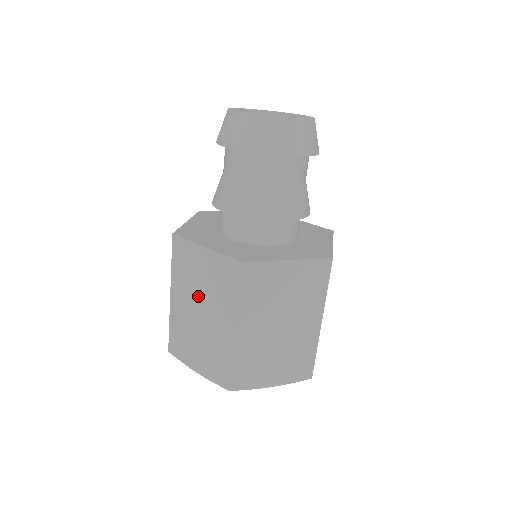
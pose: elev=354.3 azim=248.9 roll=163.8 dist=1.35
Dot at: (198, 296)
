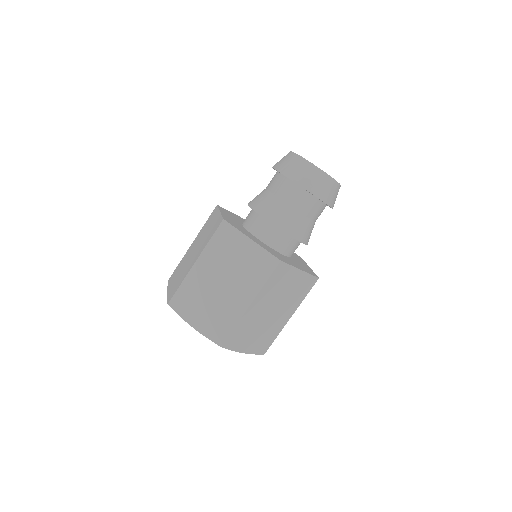
Dot at: (226, 271)
